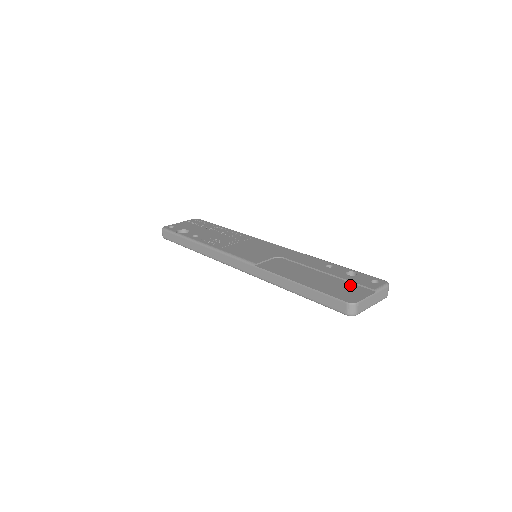
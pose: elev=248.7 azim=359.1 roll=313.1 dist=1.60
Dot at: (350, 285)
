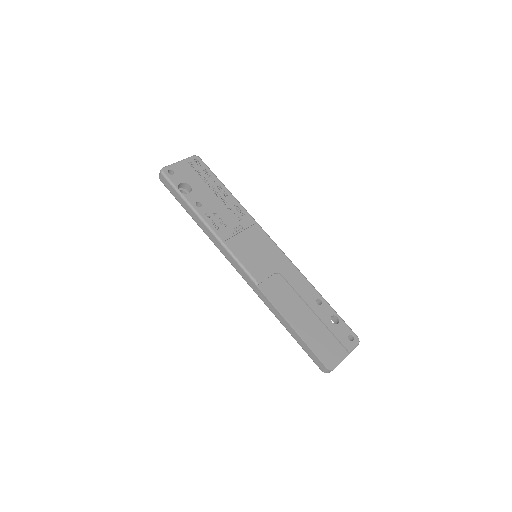
Dot at: (332, 339)
